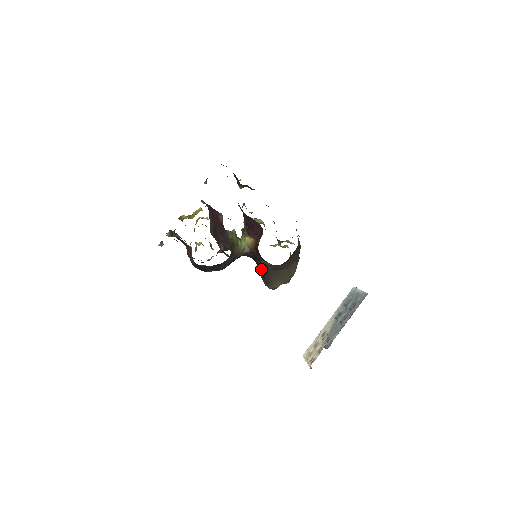
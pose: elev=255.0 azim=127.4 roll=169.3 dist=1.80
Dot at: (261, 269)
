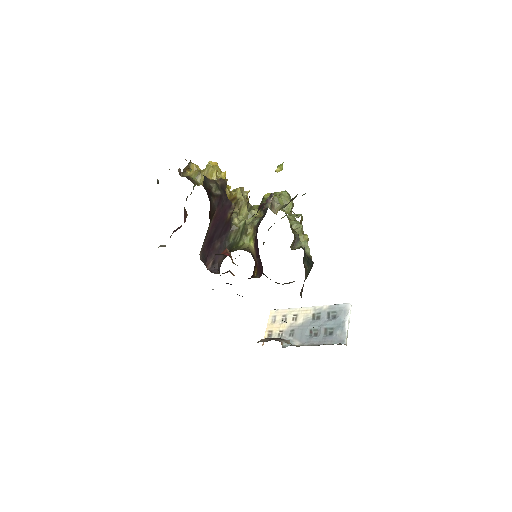
Dot at: occluded
